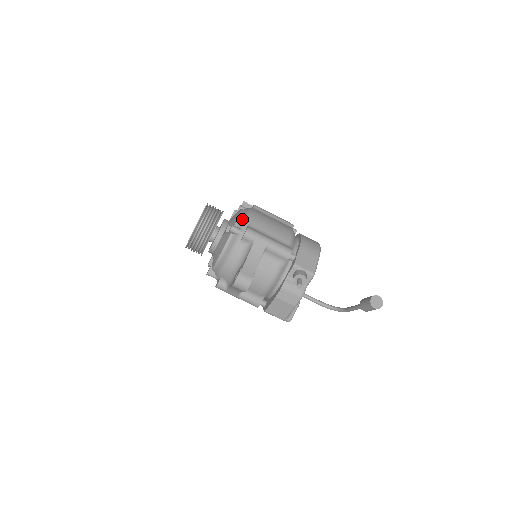
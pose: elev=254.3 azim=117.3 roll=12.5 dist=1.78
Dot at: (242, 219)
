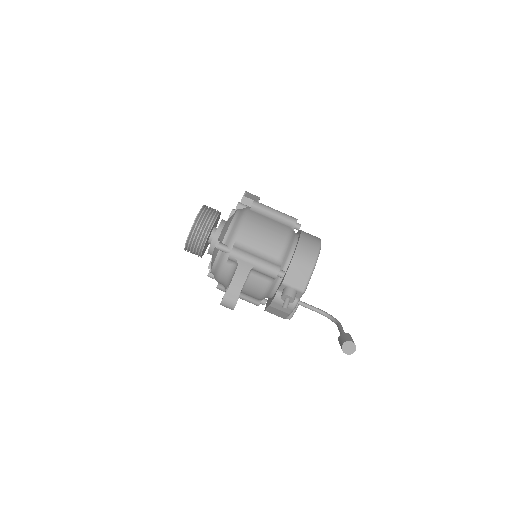
Dot at: (230, 233)
